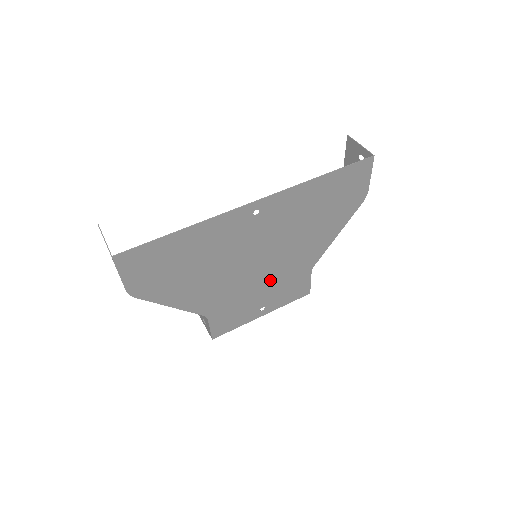
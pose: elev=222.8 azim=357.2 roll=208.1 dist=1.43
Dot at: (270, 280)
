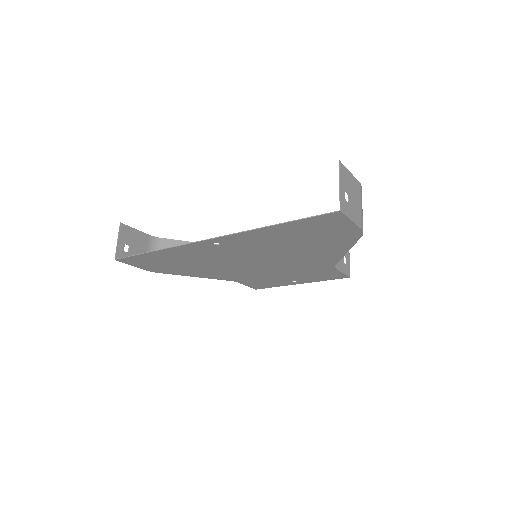
Dot at: (284, 270)
